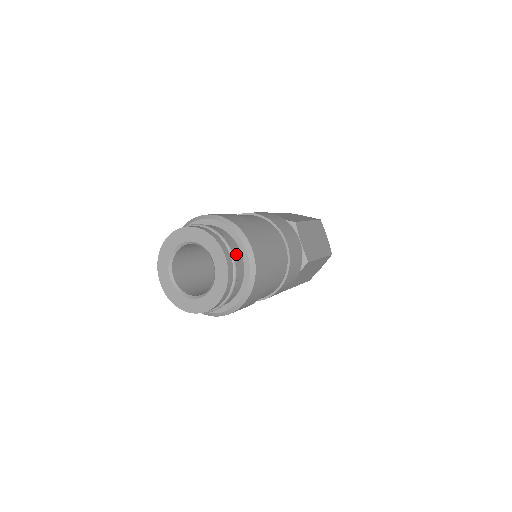
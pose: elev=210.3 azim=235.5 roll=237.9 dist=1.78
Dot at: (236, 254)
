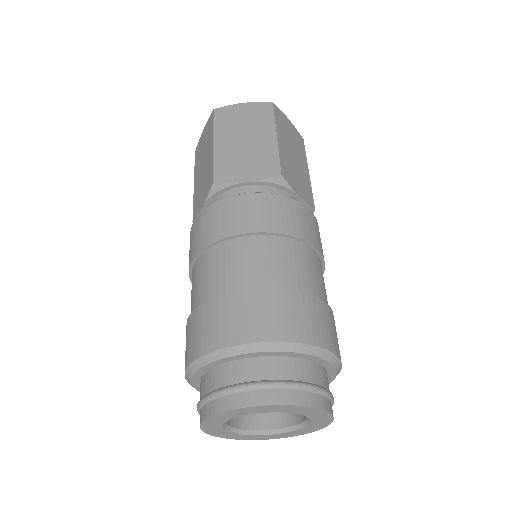
Dot at: occluded
